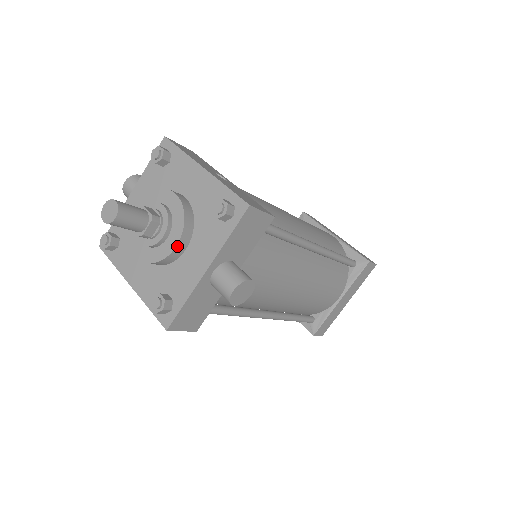
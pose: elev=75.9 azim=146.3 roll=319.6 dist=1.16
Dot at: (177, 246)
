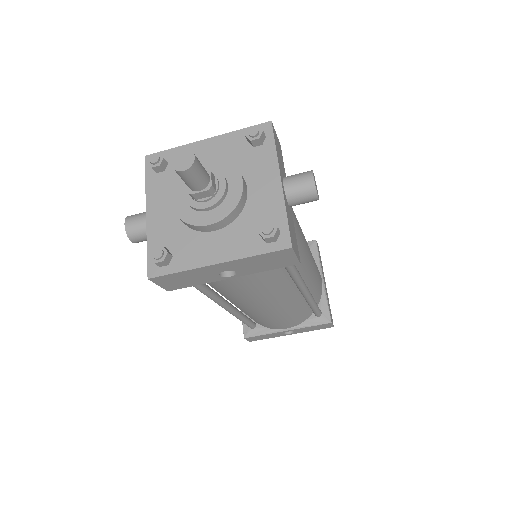
Dot at: (243, 182)
